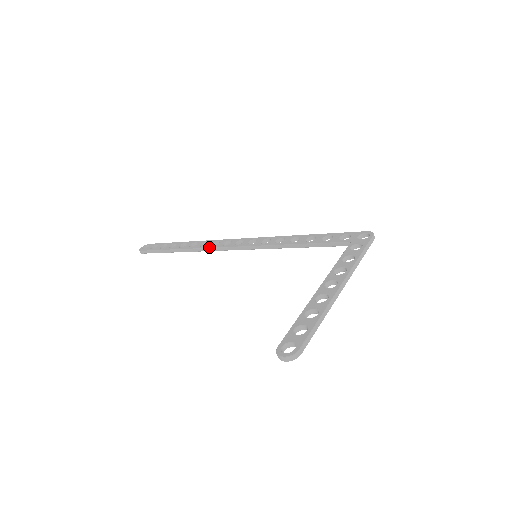
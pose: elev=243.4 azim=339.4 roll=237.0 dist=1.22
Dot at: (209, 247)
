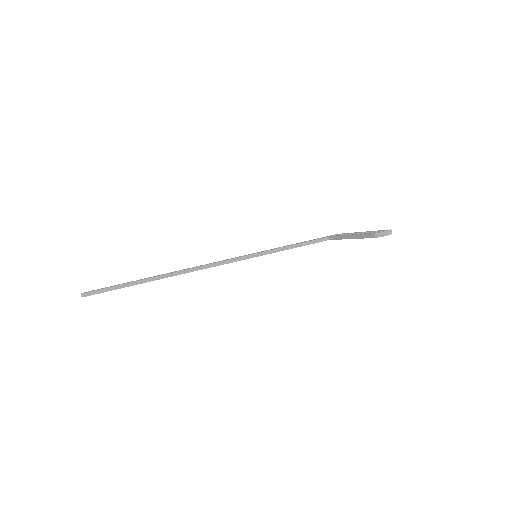
Dot at: (191, 268)
